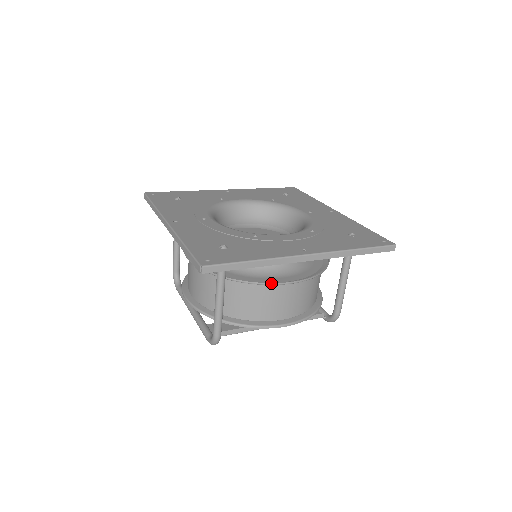
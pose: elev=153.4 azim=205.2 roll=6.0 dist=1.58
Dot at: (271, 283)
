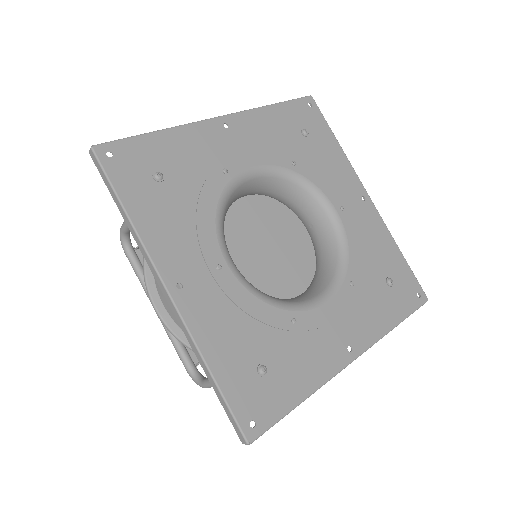
Dot at: occluded
